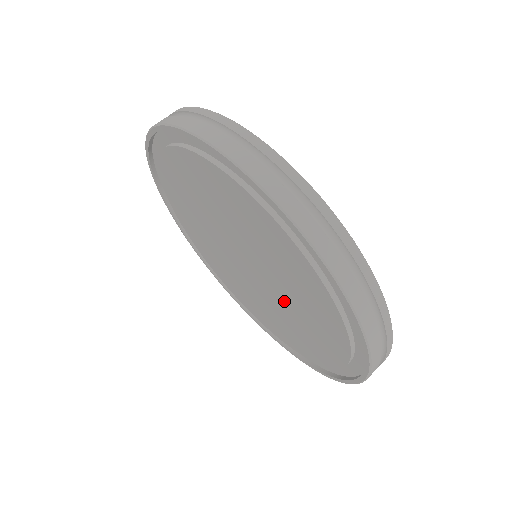
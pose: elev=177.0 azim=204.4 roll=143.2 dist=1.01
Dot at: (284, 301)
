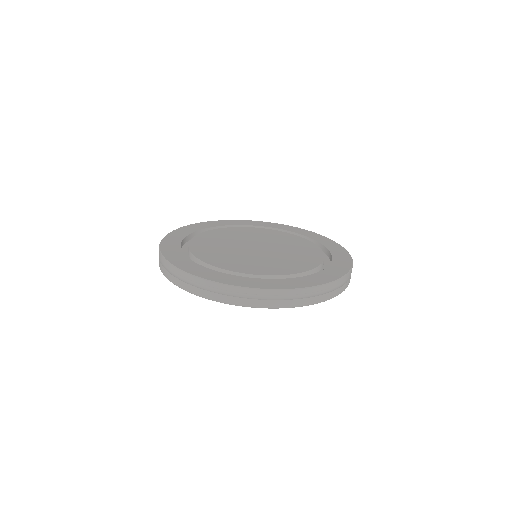
Dot at: occluded
